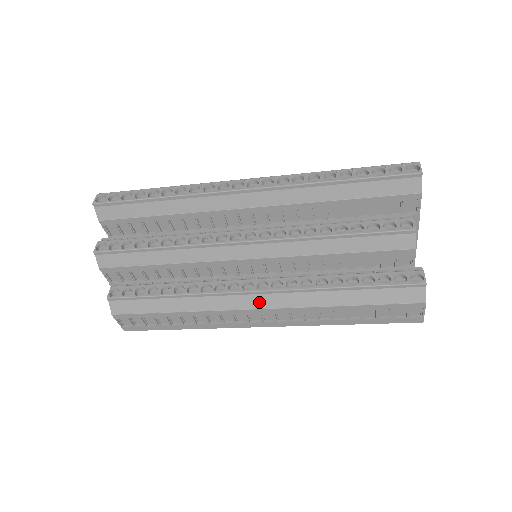
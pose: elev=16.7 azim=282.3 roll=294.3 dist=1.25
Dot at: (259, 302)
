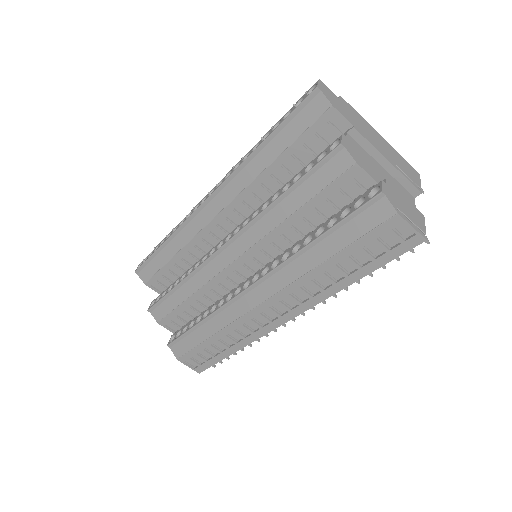
Dot at: (259, 296)
